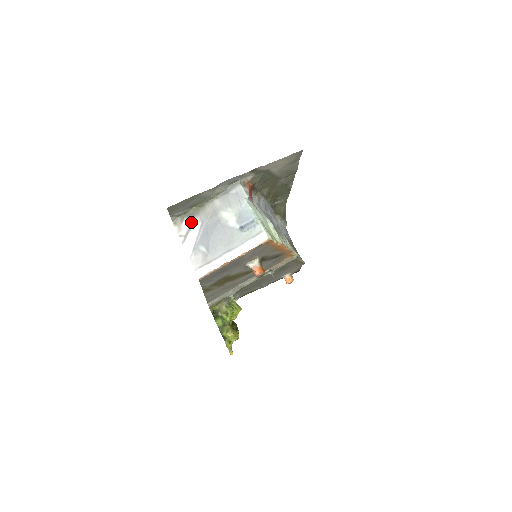
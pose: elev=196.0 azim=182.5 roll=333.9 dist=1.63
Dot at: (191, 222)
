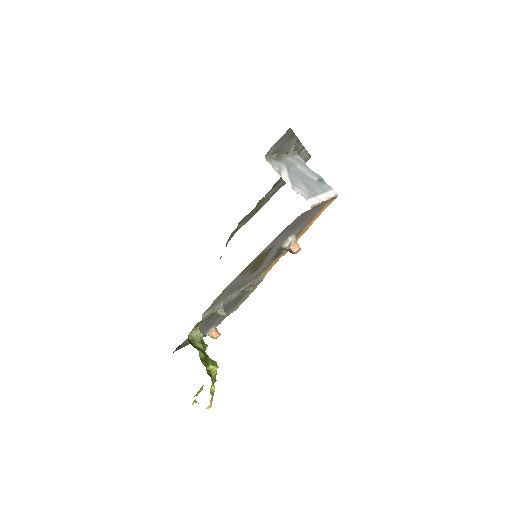
Dot at: (278, 164)
